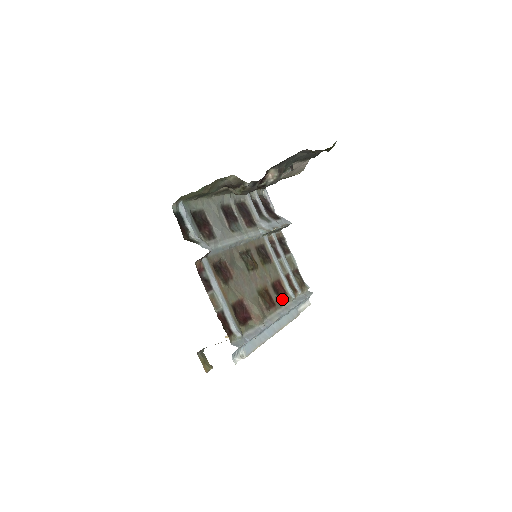
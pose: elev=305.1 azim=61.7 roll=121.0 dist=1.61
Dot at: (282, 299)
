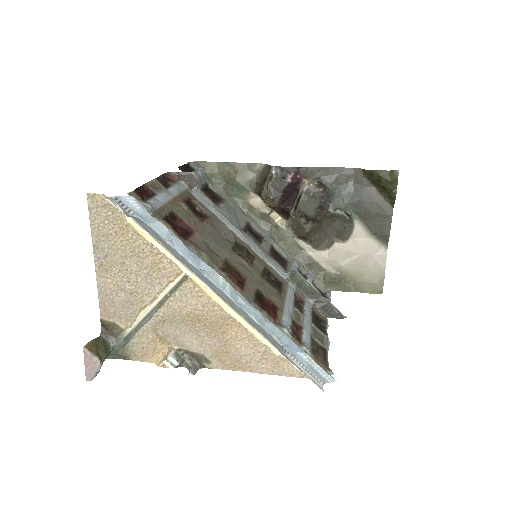
Dot at: (262, 308)
